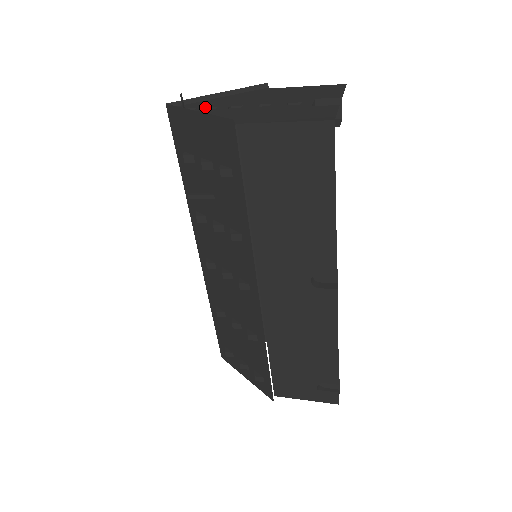
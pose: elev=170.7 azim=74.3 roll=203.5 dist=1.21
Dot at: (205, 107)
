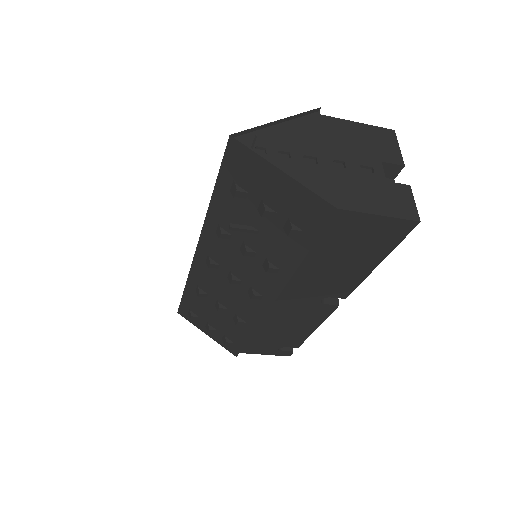
Dot at: (276, 150)
